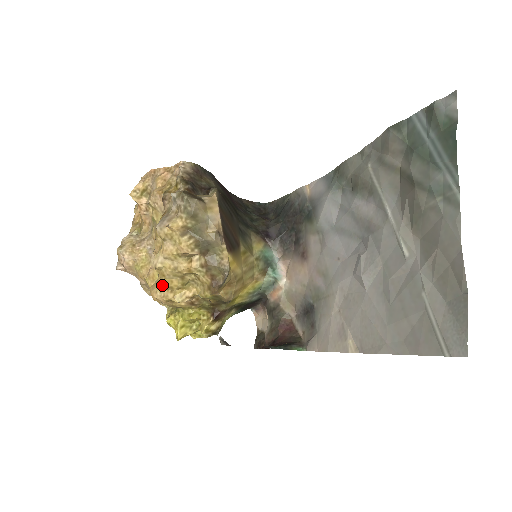
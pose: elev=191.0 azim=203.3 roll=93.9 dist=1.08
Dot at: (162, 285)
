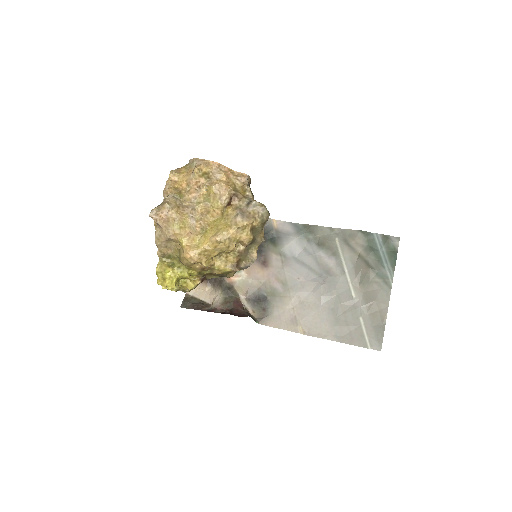
Dot at: (205, 251)
